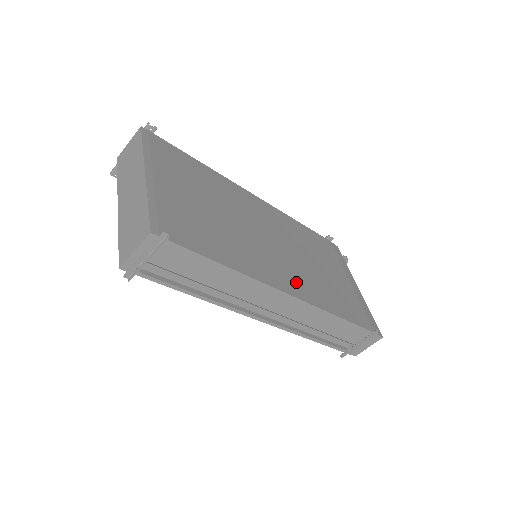
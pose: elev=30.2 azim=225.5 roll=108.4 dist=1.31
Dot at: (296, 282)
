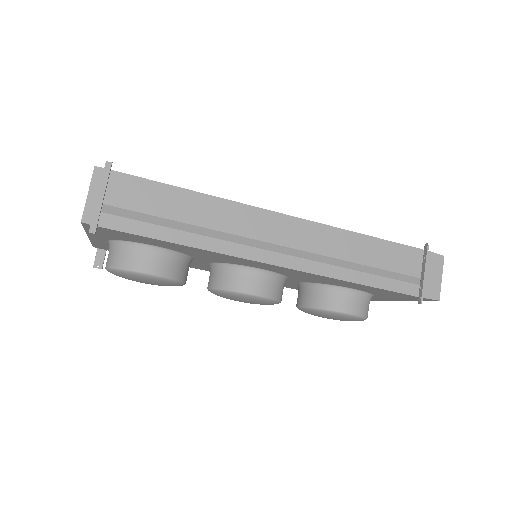
Dot at: occluded
